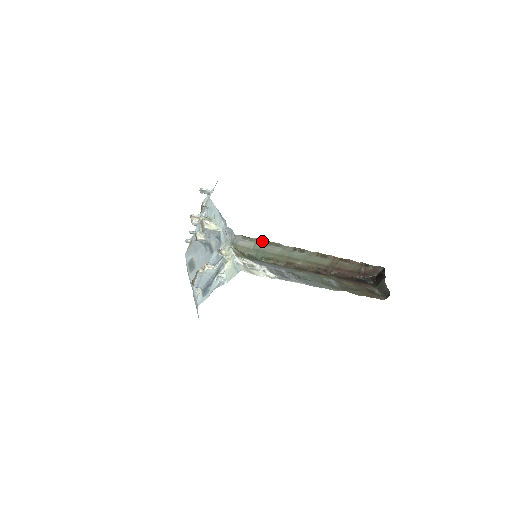
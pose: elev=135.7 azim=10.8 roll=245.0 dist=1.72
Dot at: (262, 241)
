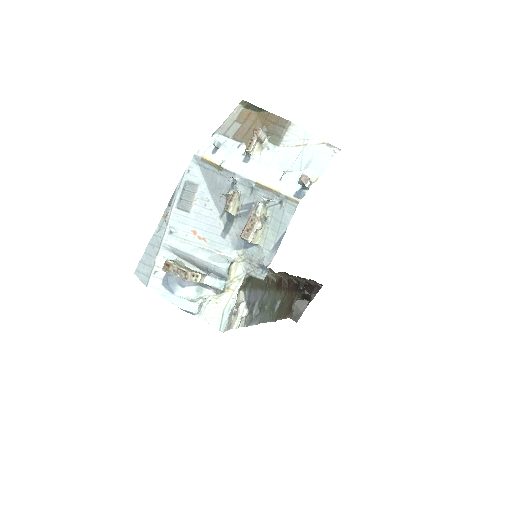
Dot at: occluded
